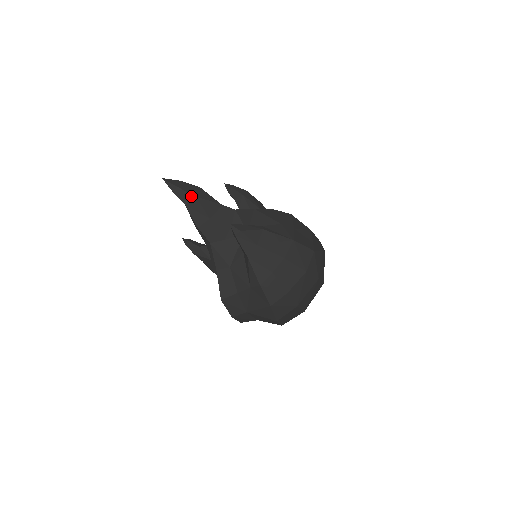
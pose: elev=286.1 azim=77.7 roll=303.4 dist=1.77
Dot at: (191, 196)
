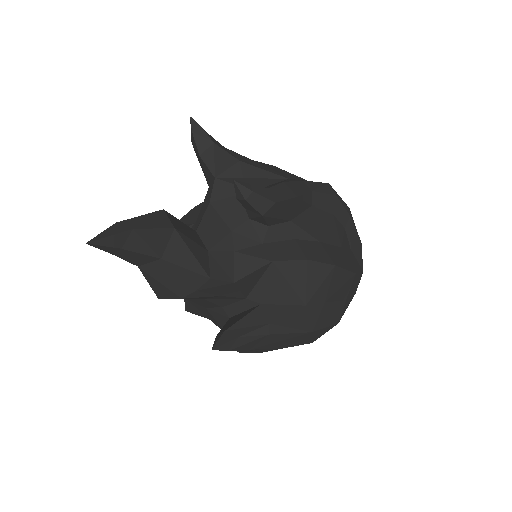
Dot at: (151, 258)
